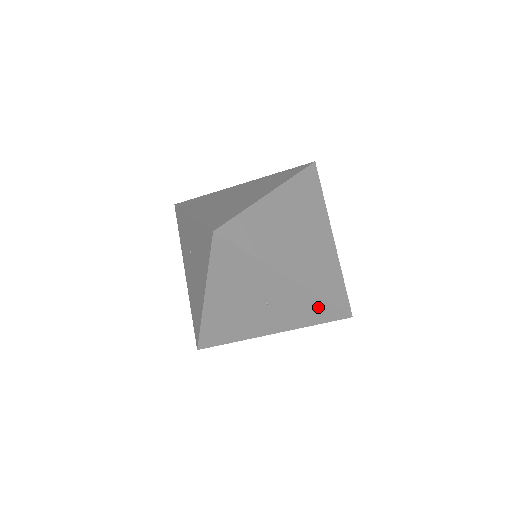
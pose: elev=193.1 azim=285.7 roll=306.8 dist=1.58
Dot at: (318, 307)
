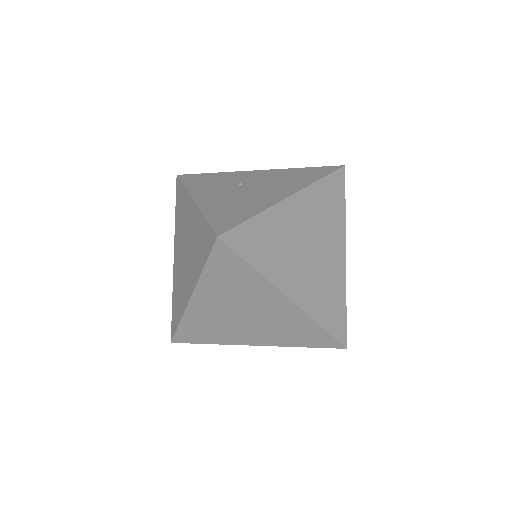
Dot at: occluded
